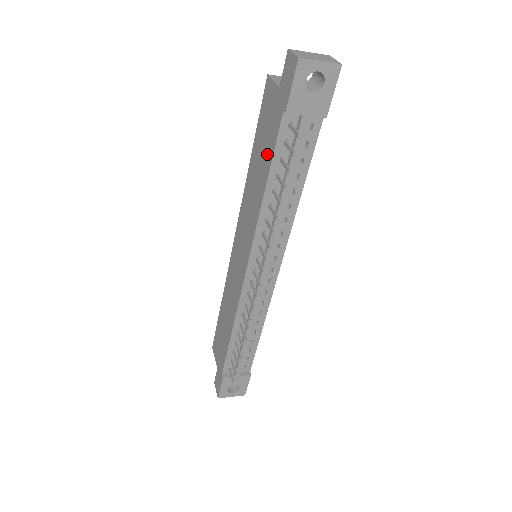
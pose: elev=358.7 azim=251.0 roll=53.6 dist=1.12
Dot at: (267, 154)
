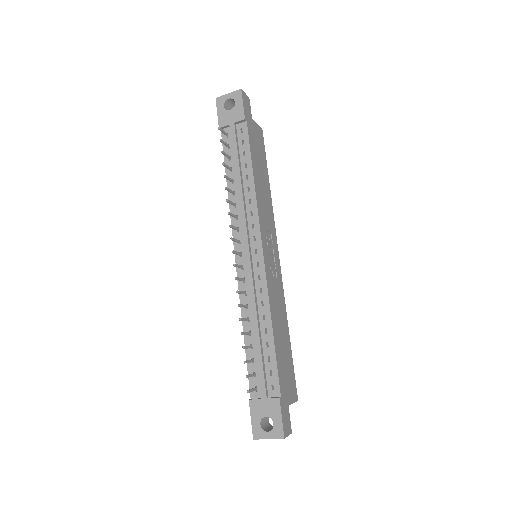
Dot at: occluded
